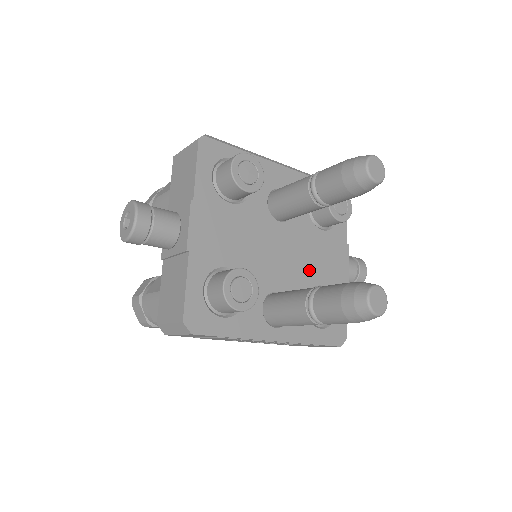
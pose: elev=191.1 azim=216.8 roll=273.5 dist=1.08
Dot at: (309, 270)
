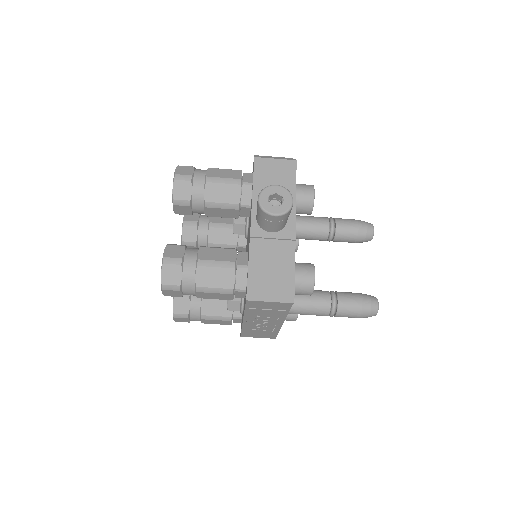
Dot at: occluded
